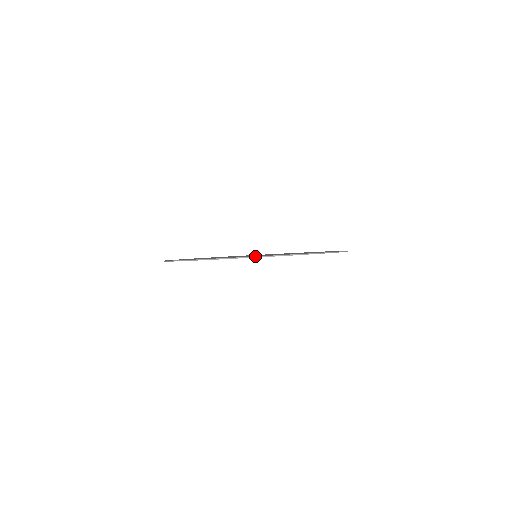
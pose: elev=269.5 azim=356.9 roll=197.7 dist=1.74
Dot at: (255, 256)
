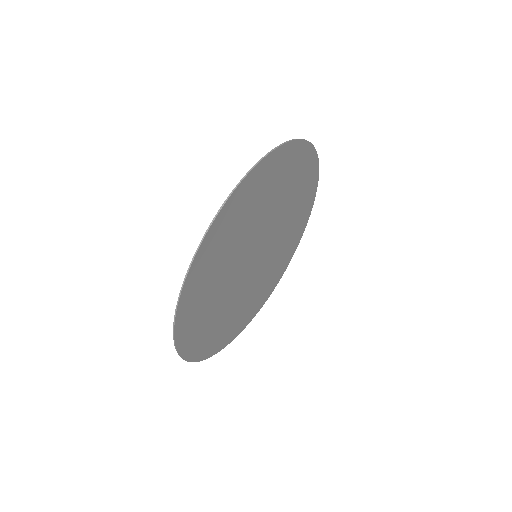
Dot at: occluded
